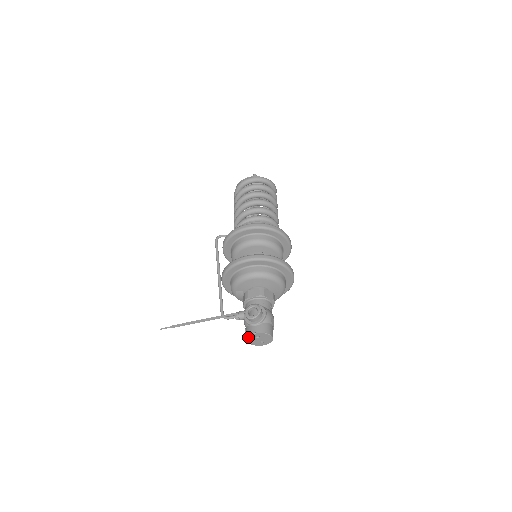
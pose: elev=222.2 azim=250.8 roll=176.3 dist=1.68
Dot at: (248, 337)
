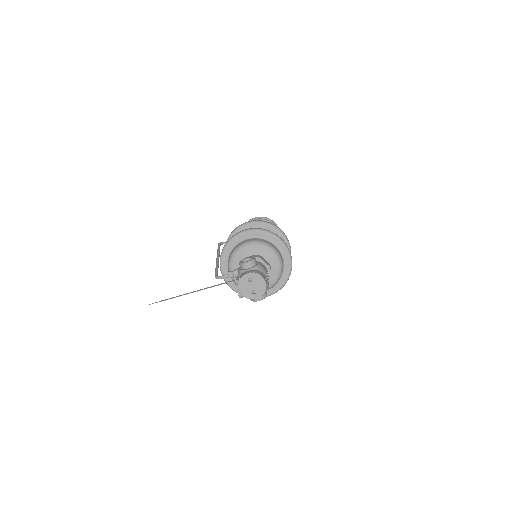
Dot at: (240, 281)
